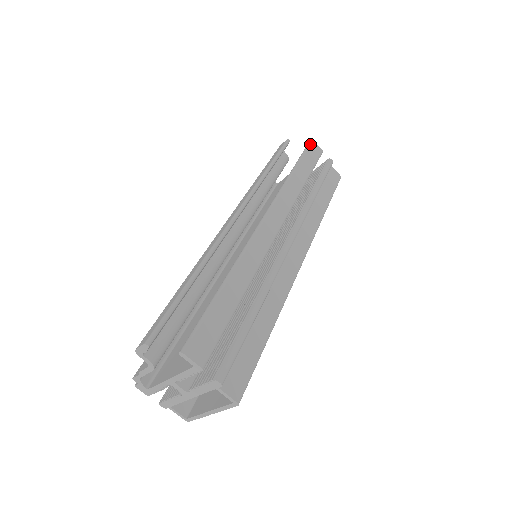
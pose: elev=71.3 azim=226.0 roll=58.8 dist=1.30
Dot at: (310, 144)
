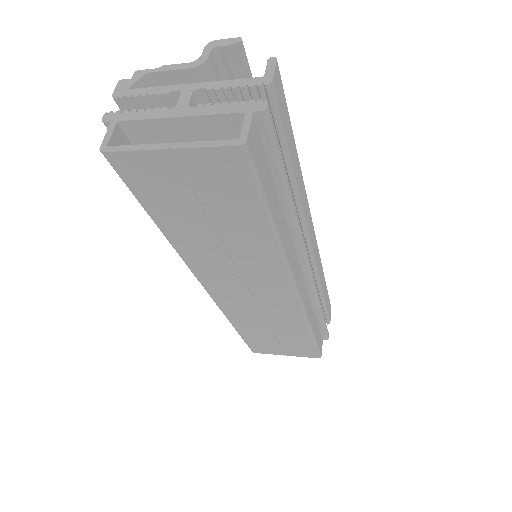
Dot at: occluded
